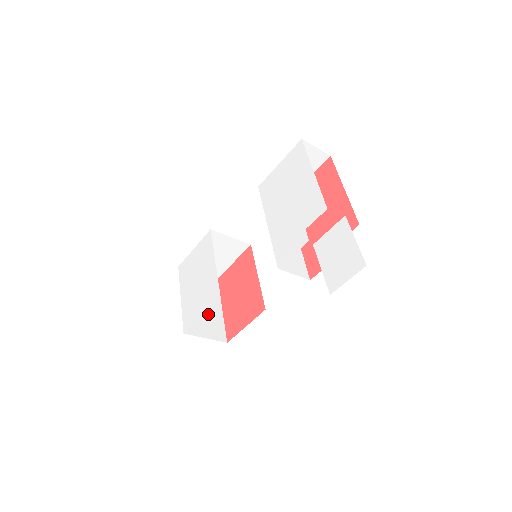
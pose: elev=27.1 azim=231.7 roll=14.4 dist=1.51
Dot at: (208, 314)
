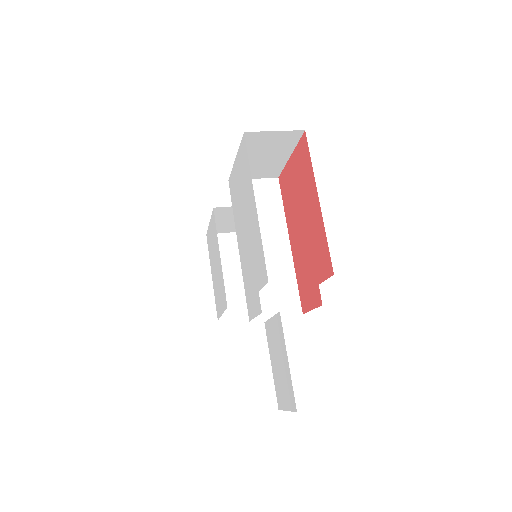
Dot at: occluded
